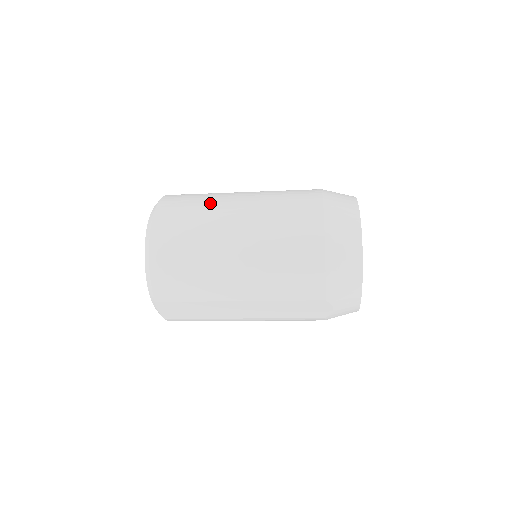
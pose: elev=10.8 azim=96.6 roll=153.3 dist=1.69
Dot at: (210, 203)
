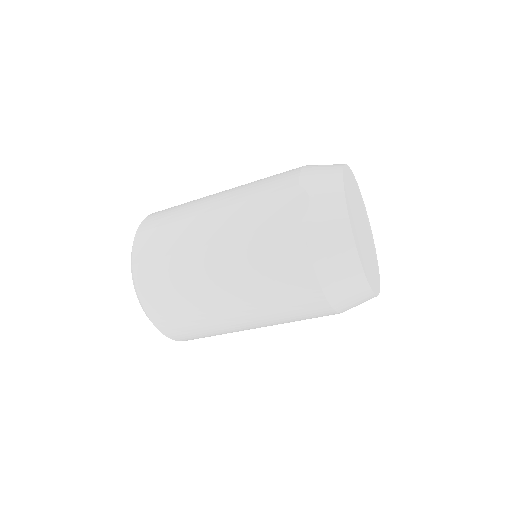
Dot at: occluded
